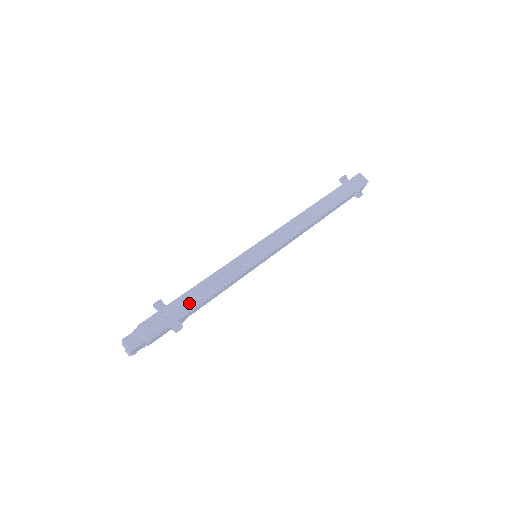
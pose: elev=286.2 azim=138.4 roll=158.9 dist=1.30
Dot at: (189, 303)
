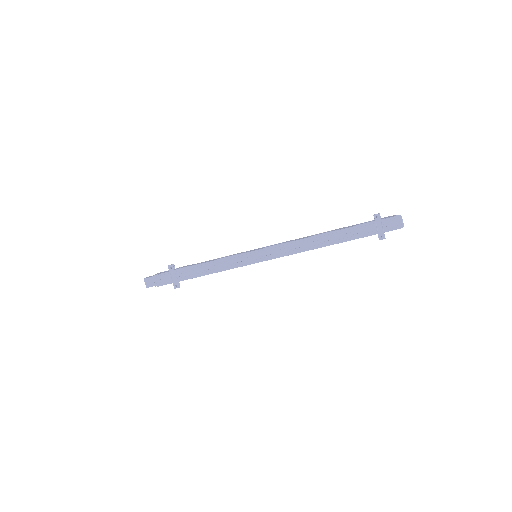
Dot at: (190, 274)
